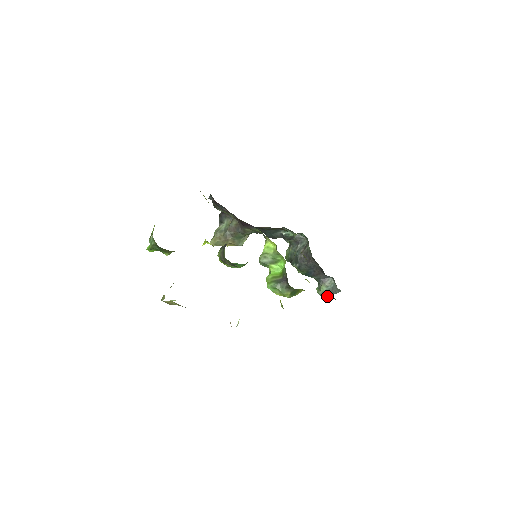
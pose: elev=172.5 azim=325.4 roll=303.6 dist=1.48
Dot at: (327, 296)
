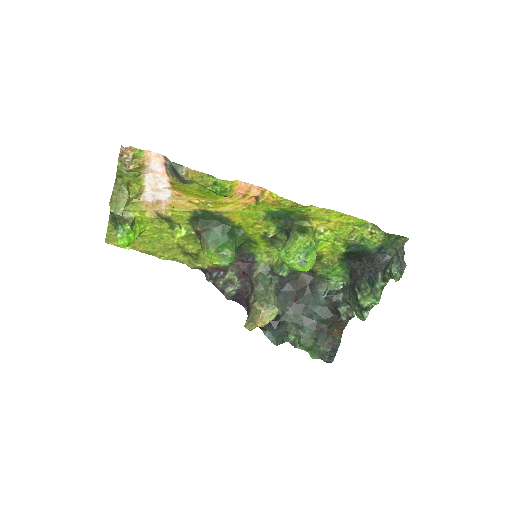
Dot at: (403, 266)
